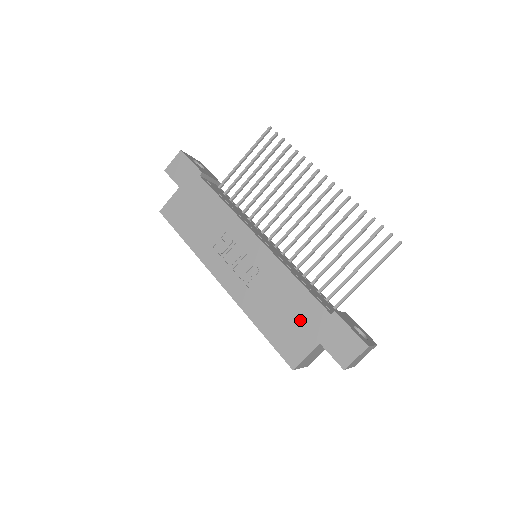
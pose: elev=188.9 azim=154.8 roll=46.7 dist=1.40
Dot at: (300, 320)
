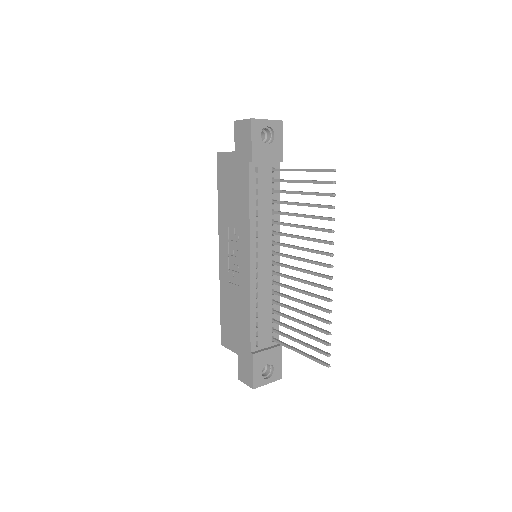
Dot at: (238, 332)
